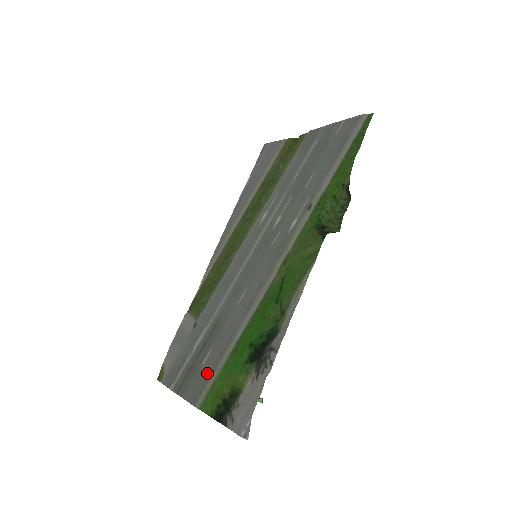
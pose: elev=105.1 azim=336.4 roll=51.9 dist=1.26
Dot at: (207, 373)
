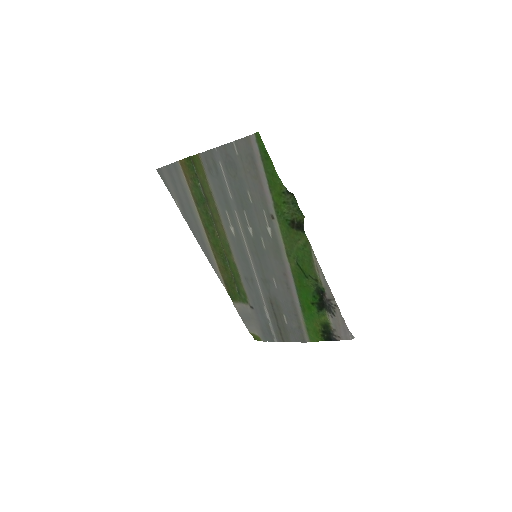
Dot at: (296, 327)
